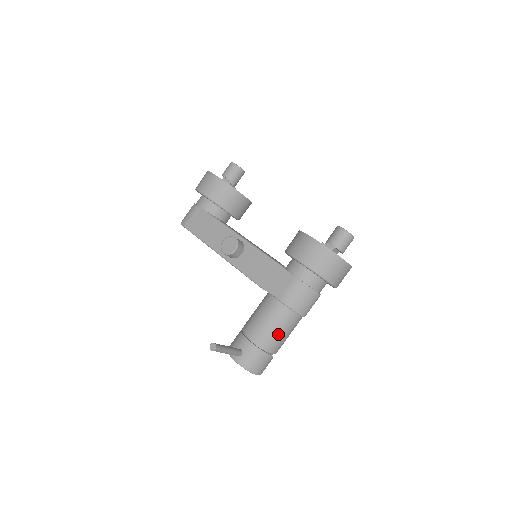
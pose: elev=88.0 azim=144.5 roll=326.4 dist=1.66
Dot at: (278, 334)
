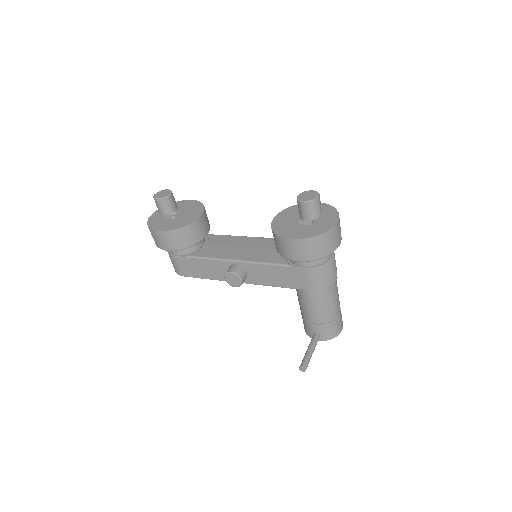
Dot at: (331, 305)
